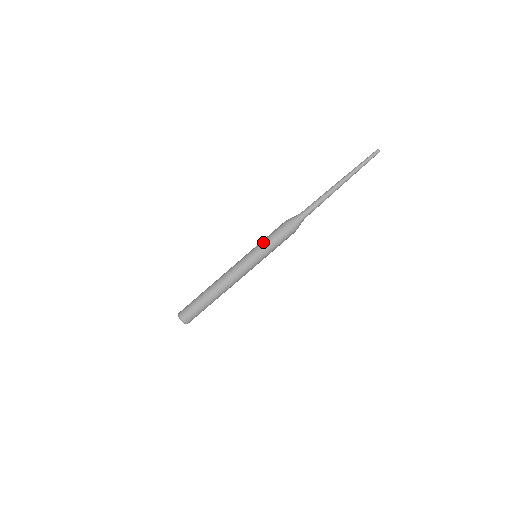
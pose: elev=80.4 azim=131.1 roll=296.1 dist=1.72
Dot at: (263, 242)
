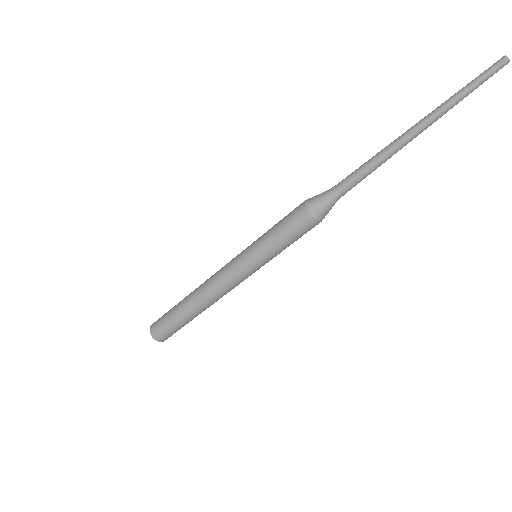
Dot at: (273, 250)
